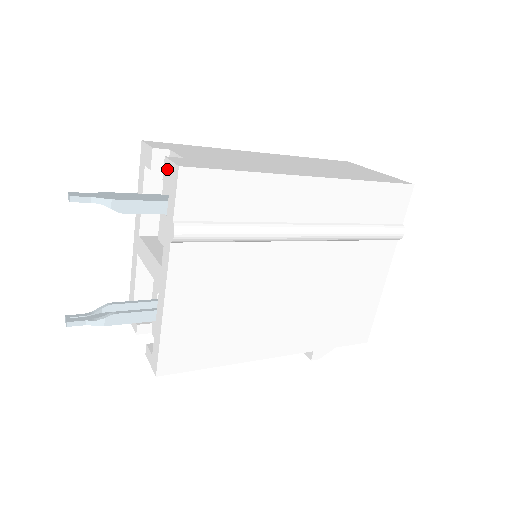
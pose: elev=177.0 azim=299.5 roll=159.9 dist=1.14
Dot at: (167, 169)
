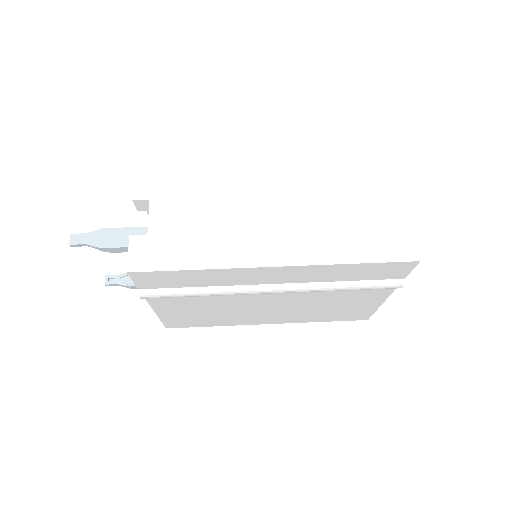
Dot at: occluded
